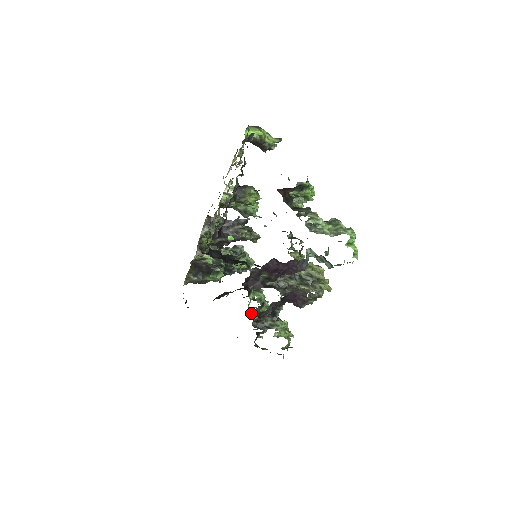
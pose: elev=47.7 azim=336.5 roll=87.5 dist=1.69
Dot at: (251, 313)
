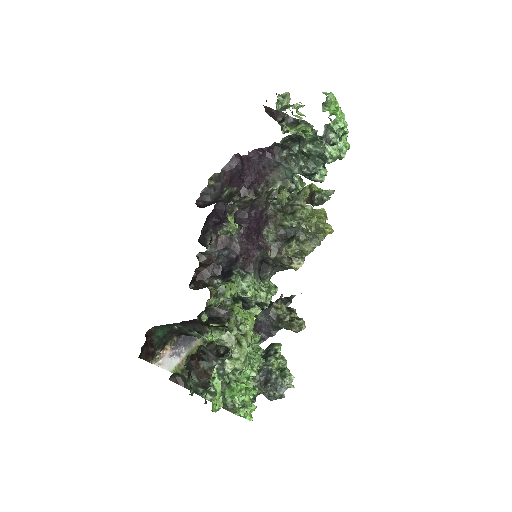
Dot at: (210, 315)
